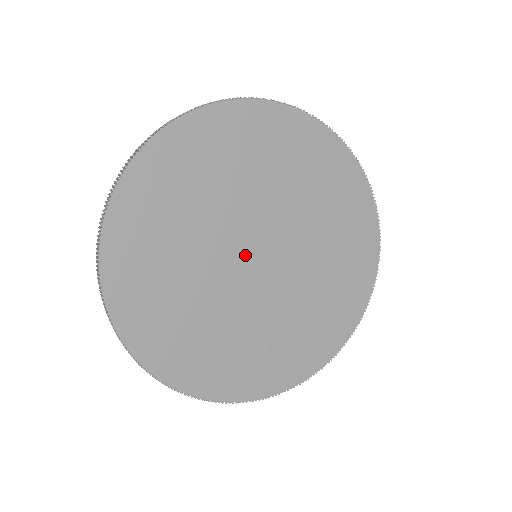
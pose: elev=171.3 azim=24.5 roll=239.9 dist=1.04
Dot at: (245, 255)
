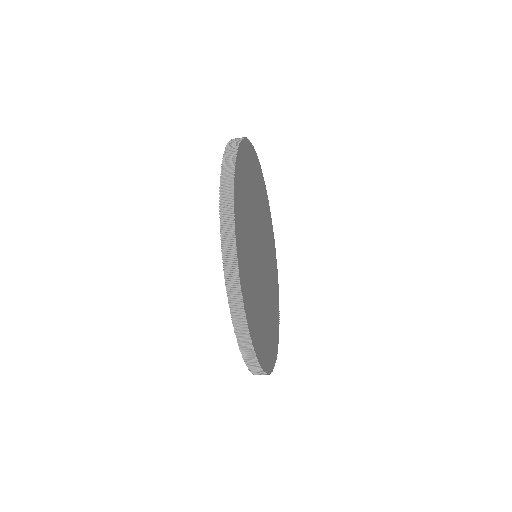
Dot at: (260, 255)
